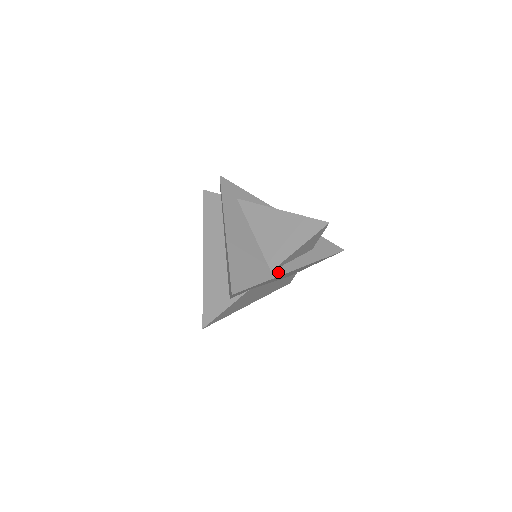
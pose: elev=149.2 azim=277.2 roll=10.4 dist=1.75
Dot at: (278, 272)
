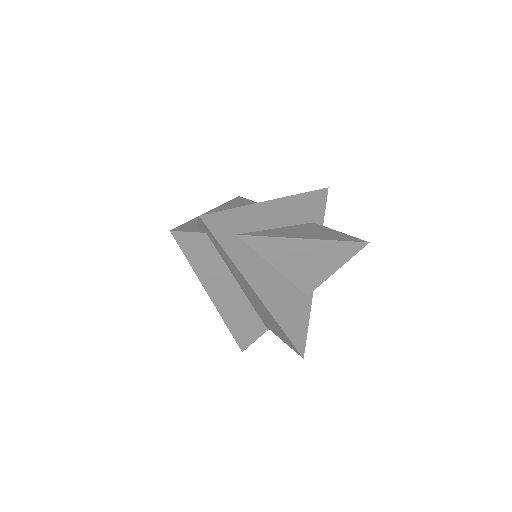
Dot at: occluded
